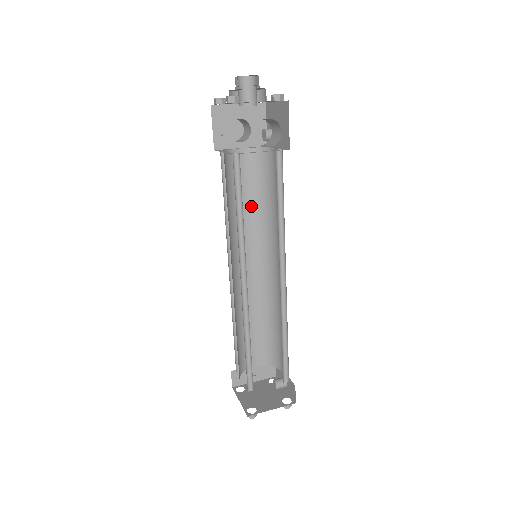
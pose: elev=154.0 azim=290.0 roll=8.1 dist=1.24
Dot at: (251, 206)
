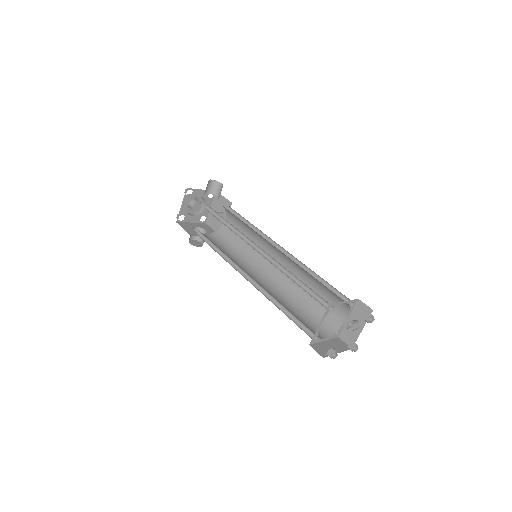
Dot at: (233, 254)
